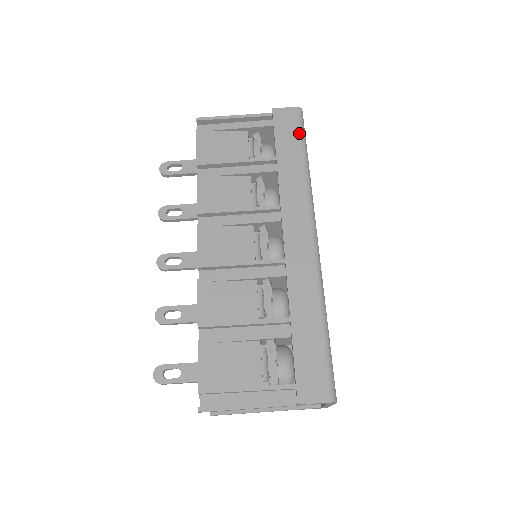
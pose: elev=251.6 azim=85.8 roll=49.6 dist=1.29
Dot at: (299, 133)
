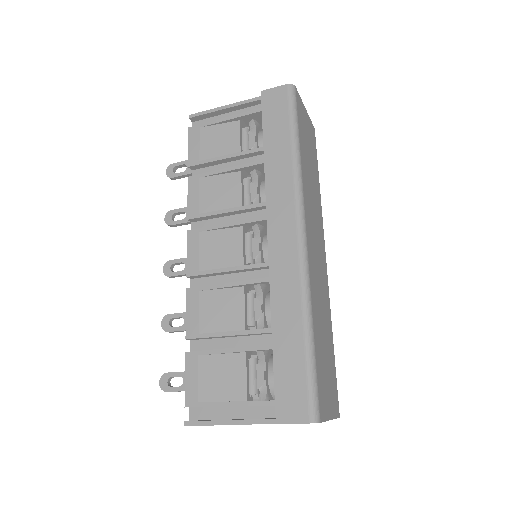
Dot at: (288, 115)
